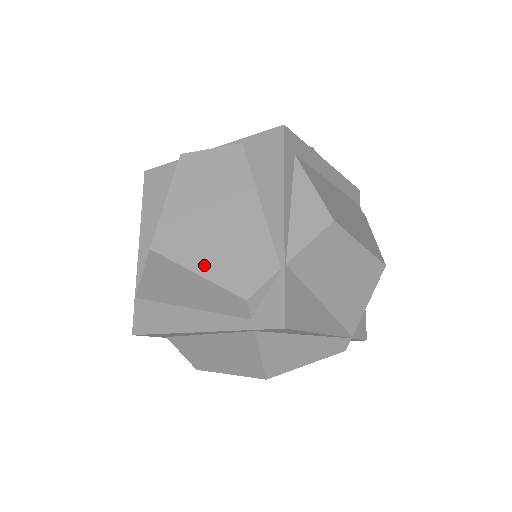
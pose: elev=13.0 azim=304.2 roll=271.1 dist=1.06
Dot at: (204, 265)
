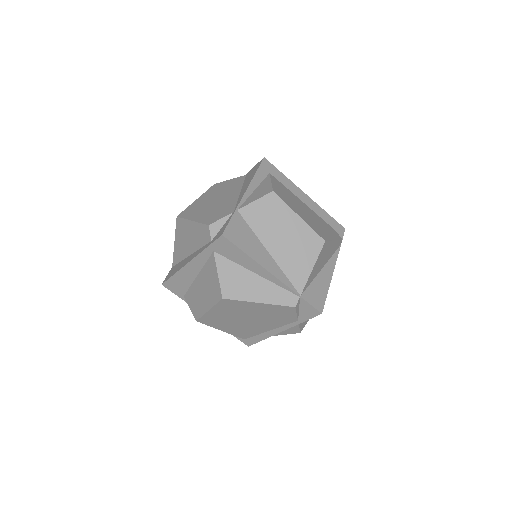
Dot at: (197, 217)
